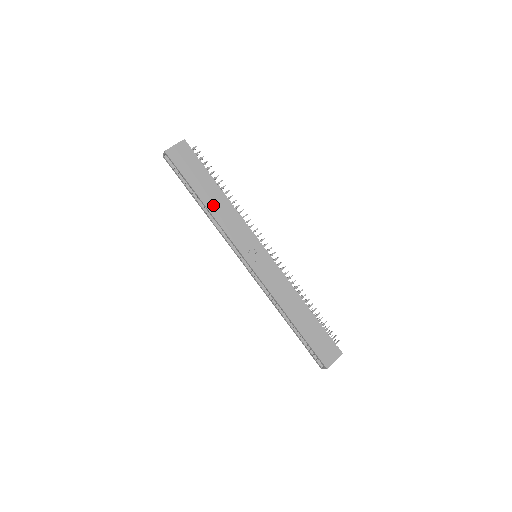
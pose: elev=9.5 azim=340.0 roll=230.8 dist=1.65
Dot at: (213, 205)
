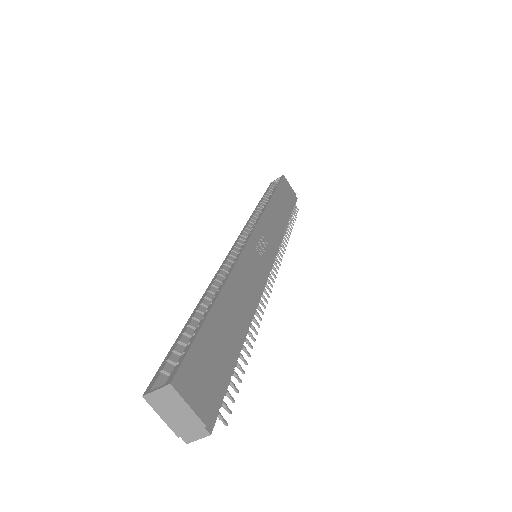
Dot at: (275, 207)
